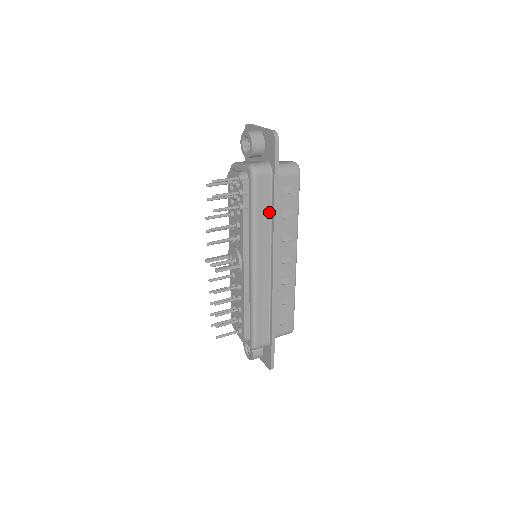
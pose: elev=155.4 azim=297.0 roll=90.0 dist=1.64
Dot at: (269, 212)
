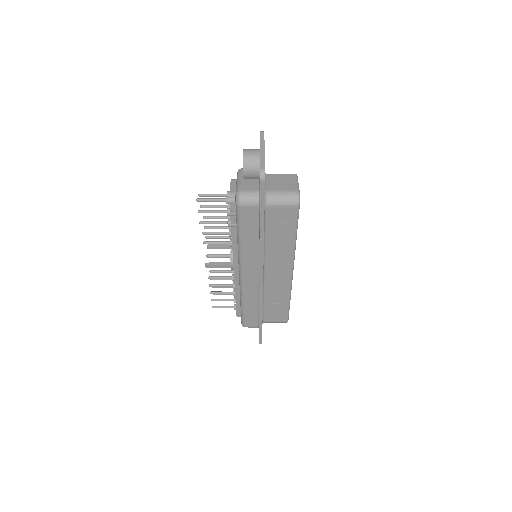
Dot at: (257, 237)
